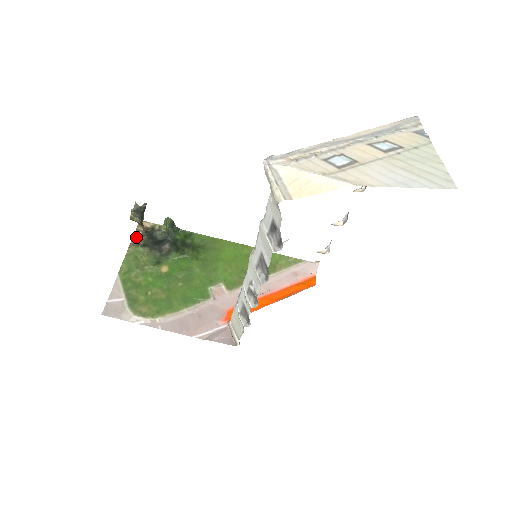
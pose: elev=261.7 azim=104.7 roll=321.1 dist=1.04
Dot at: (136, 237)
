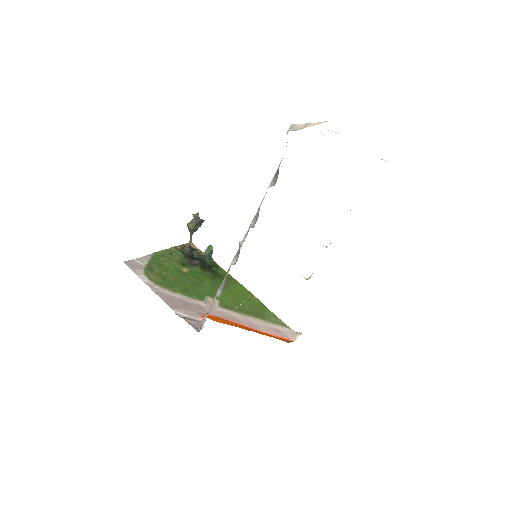
Dot at: (181, 246)
